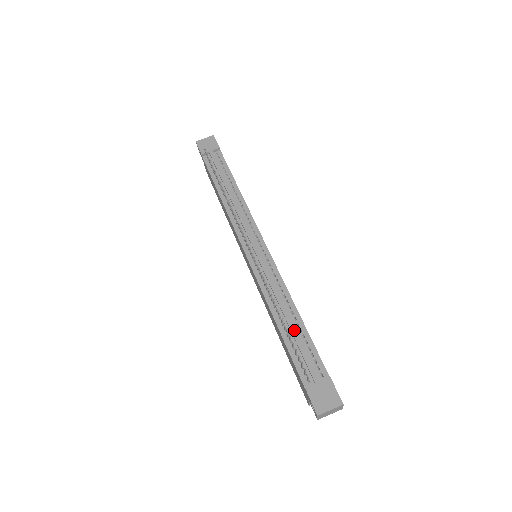
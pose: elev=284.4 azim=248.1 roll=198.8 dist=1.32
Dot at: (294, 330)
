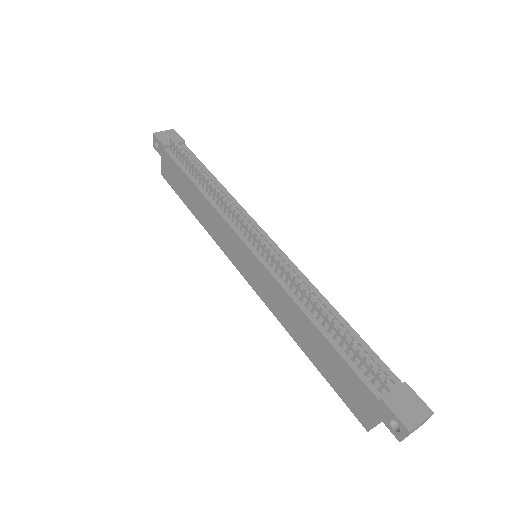
Dot at: (342, 330)
